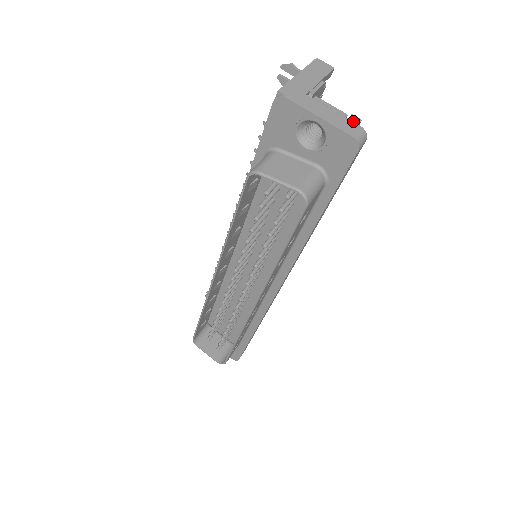
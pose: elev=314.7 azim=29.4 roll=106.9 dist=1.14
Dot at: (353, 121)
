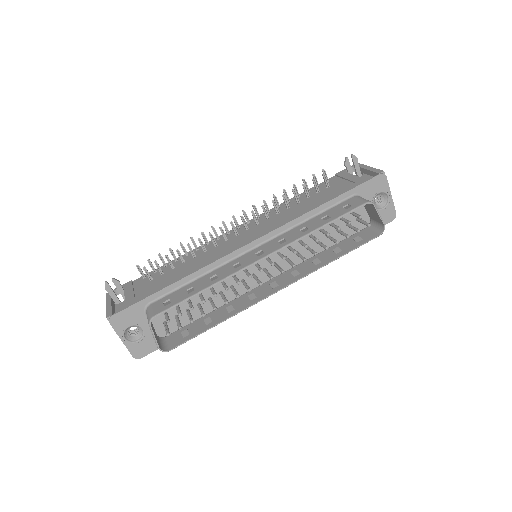
Dot at: occluded
